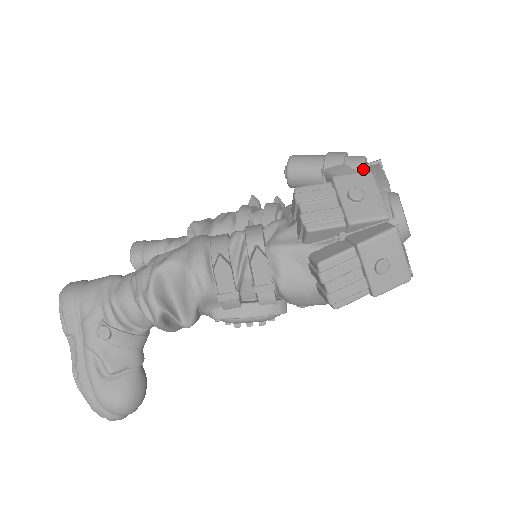
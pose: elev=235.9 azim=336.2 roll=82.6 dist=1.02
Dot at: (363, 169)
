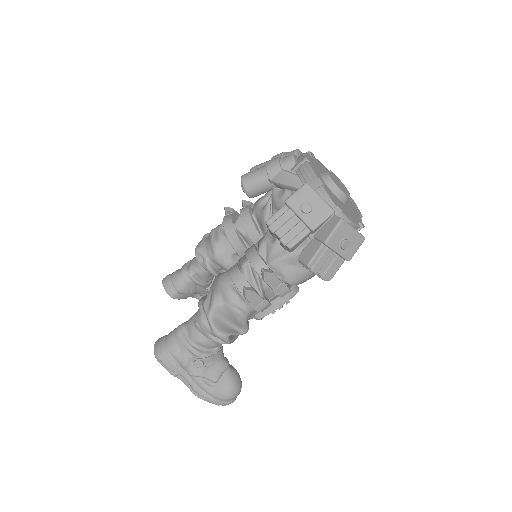
Dot at: (297, 170)
